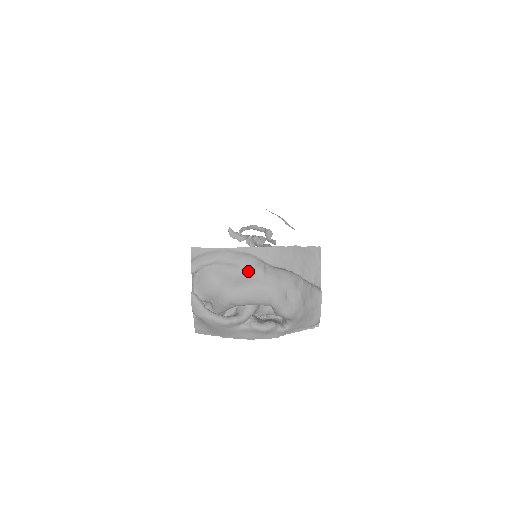
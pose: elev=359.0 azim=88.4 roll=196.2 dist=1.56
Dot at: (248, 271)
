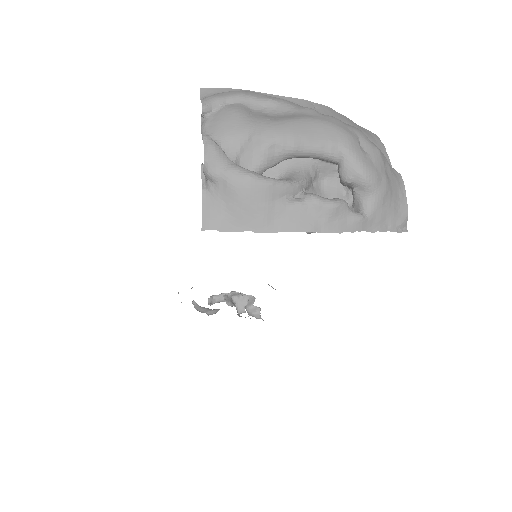
Dot at: (294, 111)
